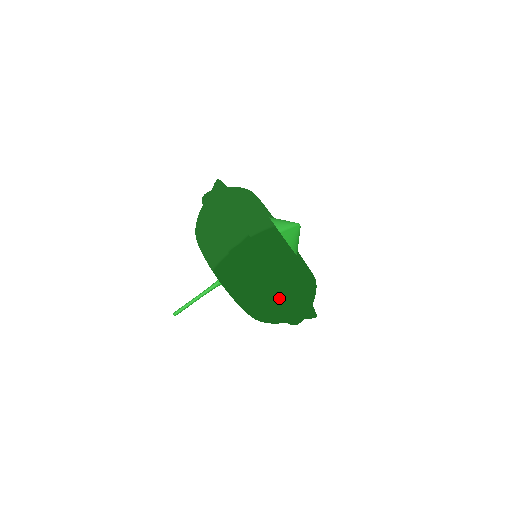
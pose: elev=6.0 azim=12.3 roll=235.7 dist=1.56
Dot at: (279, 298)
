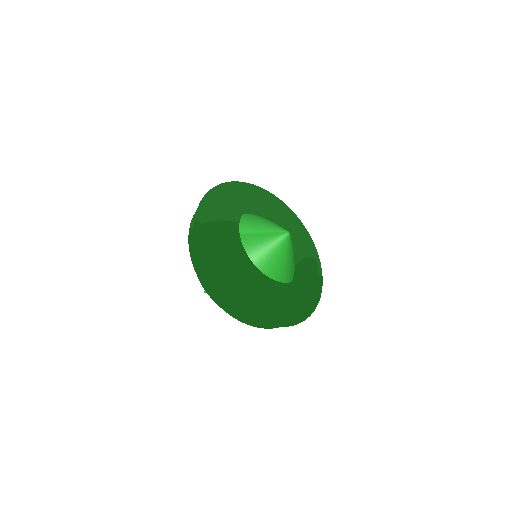
Dot at: (208, 282)
